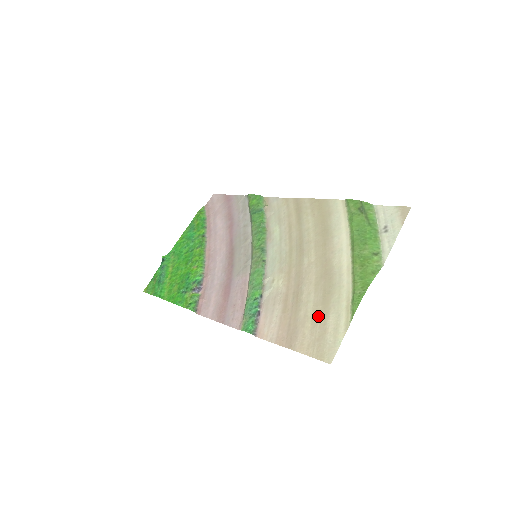
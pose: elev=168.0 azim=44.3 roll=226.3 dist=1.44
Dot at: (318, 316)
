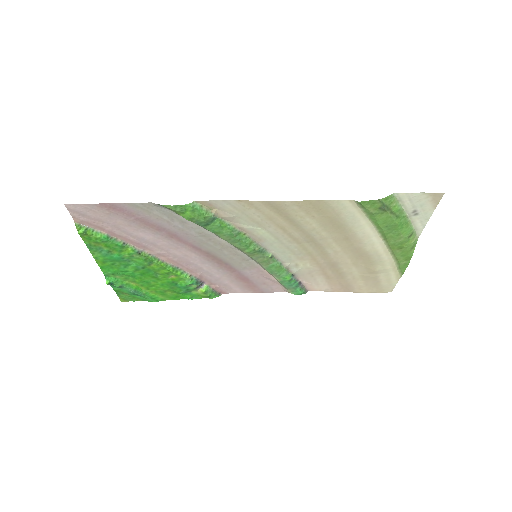
Dot at: (368, 278)
